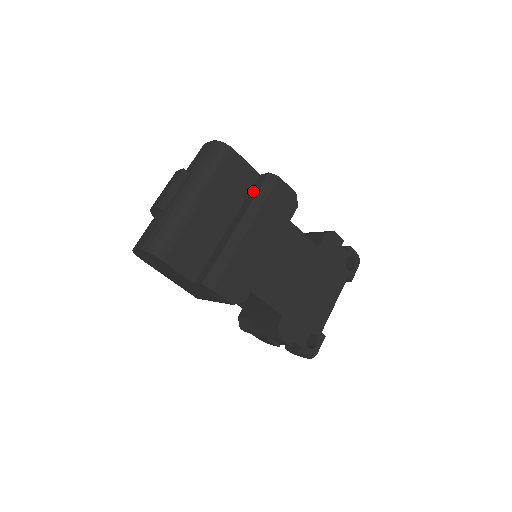
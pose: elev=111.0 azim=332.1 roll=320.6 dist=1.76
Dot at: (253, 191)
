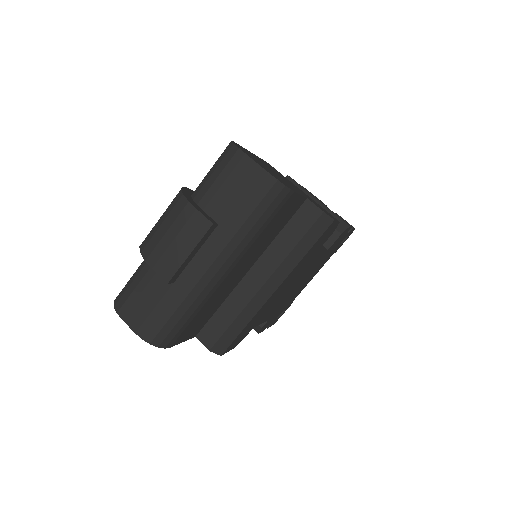
Dot at: (293, 230)
